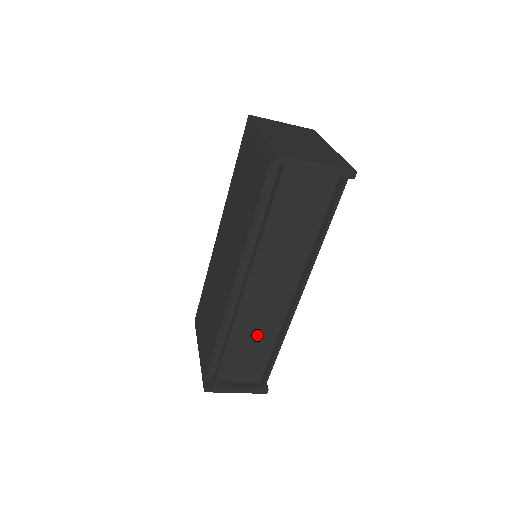
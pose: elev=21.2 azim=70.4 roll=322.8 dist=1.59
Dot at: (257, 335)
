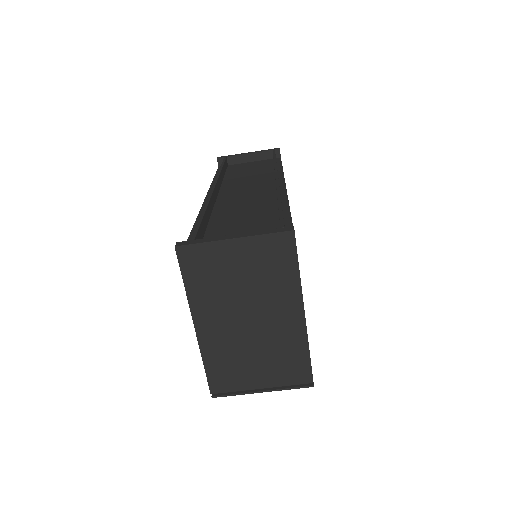
Dot at: (248, 213)
